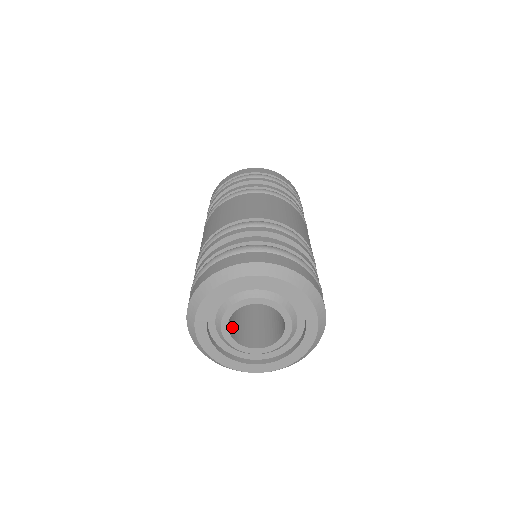
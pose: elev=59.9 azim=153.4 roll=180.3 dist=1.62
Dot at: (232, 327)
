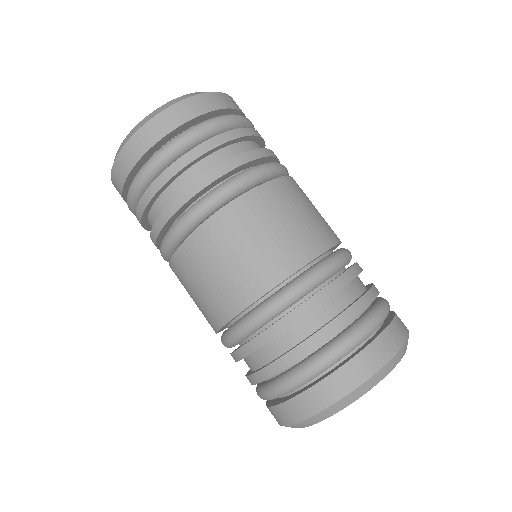
Dot at: occluded
